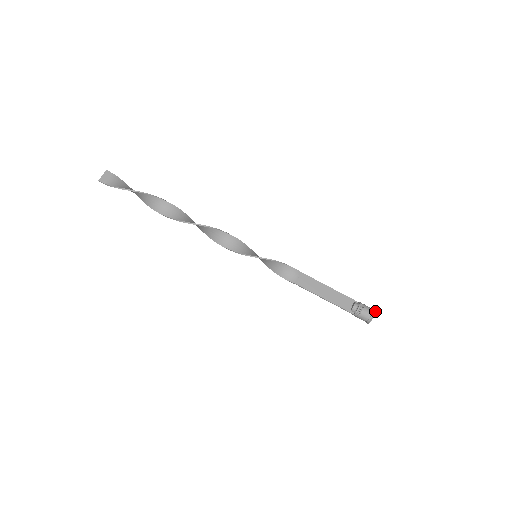
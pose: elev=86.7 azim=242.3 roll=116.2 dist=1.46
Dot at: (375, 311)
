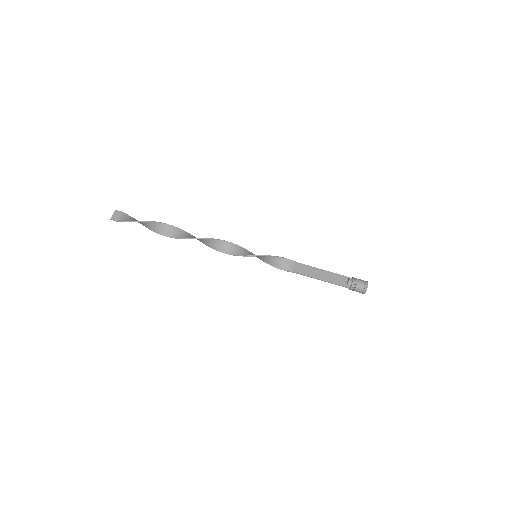
Dot at: occluded
